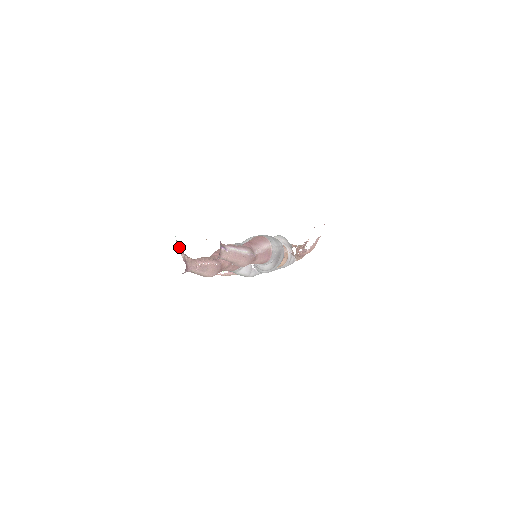
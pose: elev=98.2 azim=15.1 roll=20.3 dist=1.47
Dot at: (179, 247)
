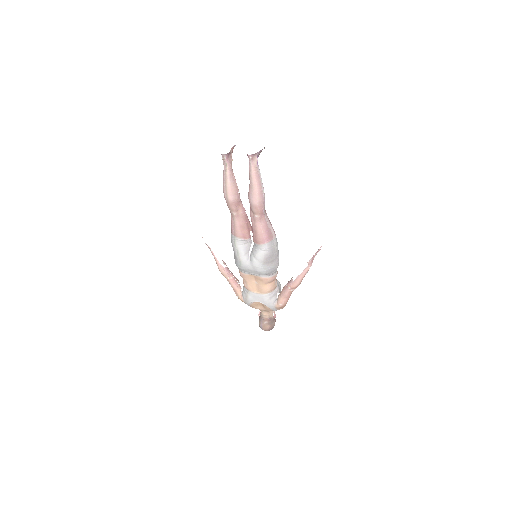
Dot at: occluded
